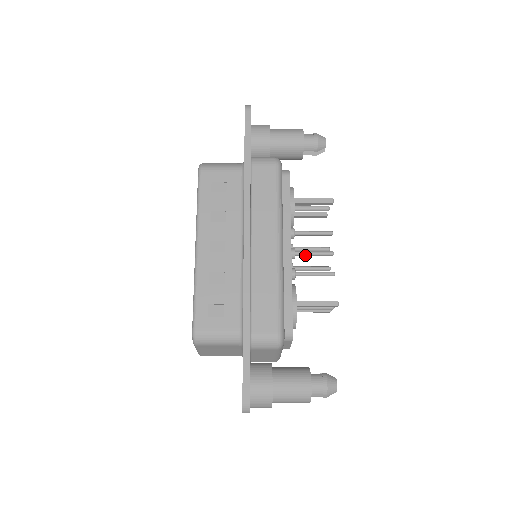
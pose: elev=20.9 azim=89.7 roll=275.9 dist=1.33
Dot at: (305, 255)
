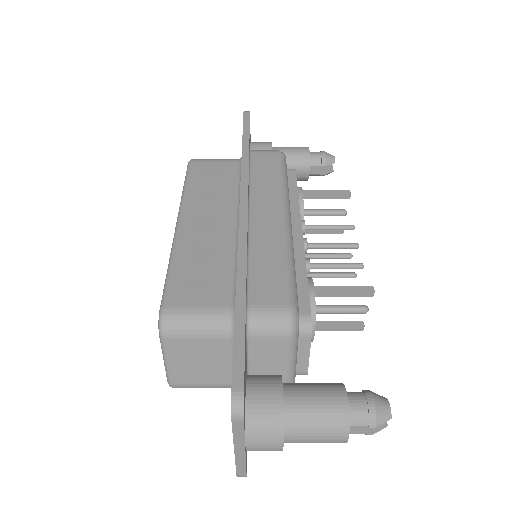
Dot at: (321, 247)
